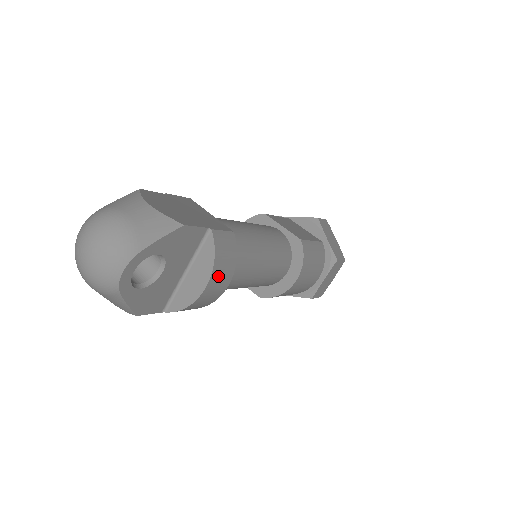
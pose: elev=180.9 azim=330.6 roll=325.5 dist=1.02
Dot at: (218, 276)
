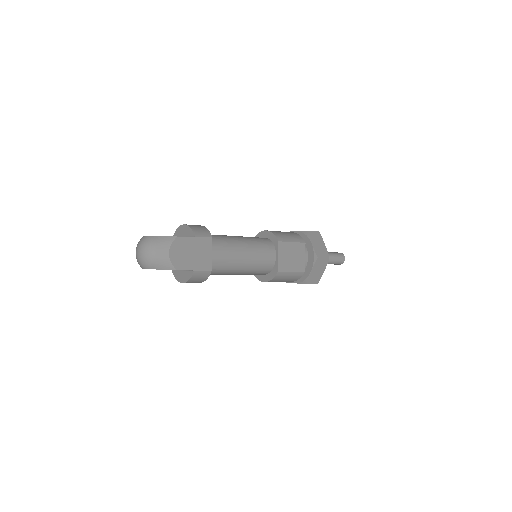
Dot at: occluded
